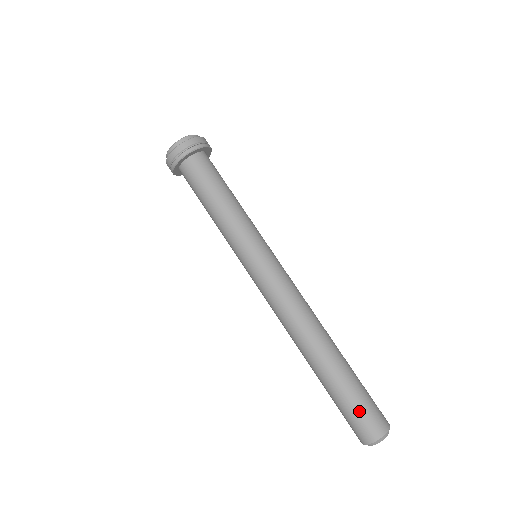
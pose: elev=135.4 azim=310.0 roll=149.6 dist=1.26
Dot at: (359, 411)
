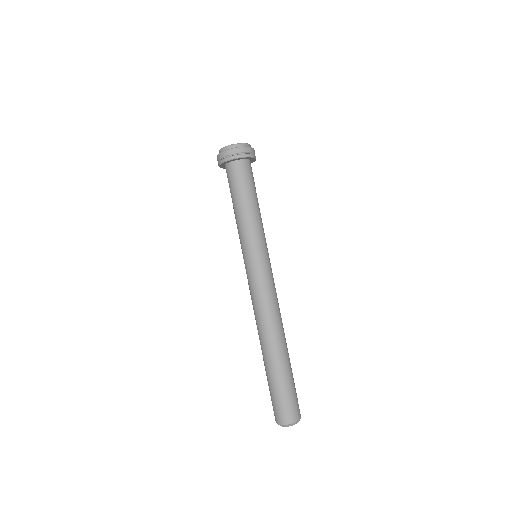
Dot at: (282, 399)
